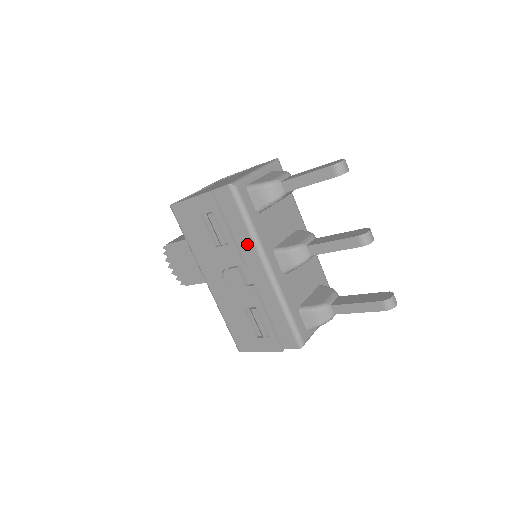
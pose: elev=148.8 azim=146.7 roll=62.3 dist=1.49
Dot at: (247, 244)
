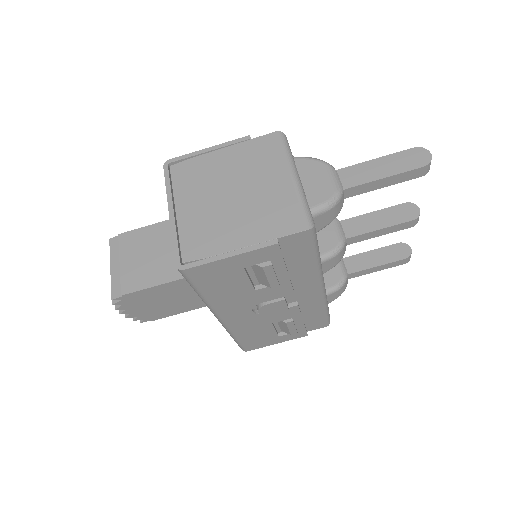
Dot at: (306, 275)
